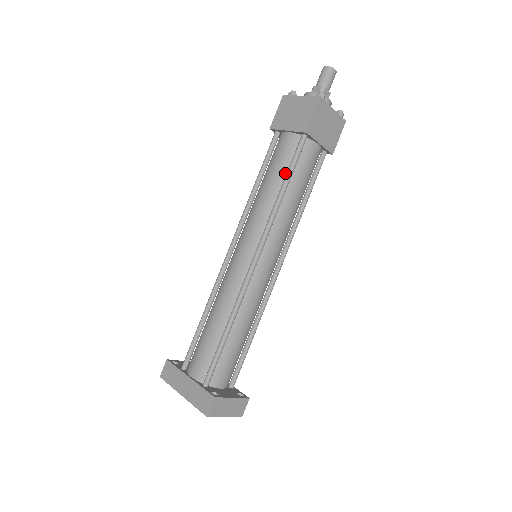
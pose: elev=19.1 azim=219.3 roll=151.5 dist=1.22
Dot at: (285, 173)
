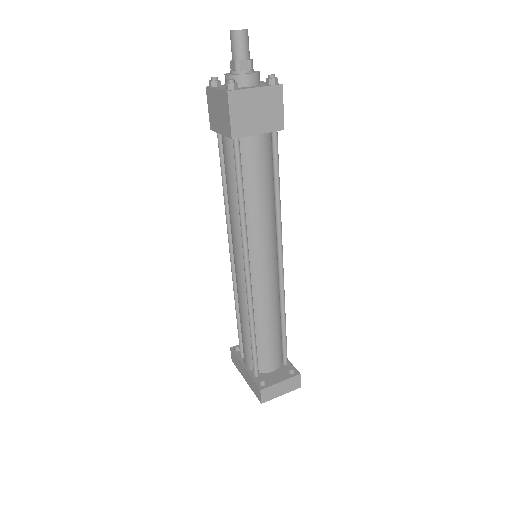
Dot at: (237, 181)
